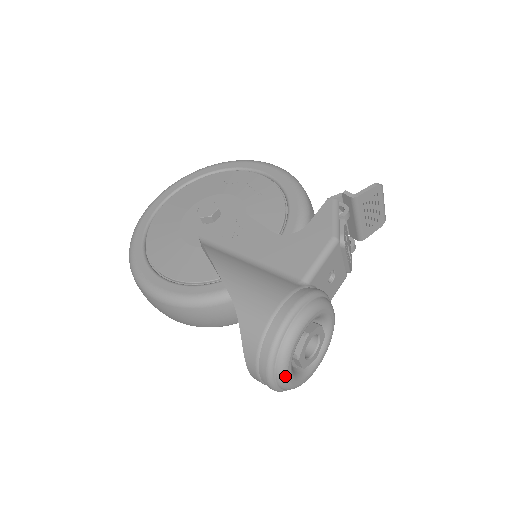
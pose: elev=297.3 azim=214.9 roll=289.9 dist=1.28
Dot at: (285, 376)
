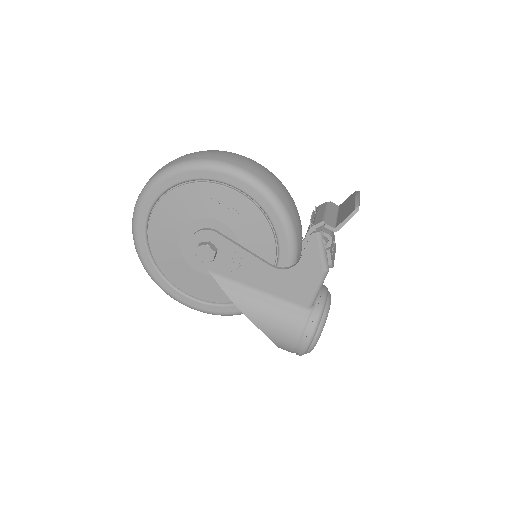
Dot at: occluded
